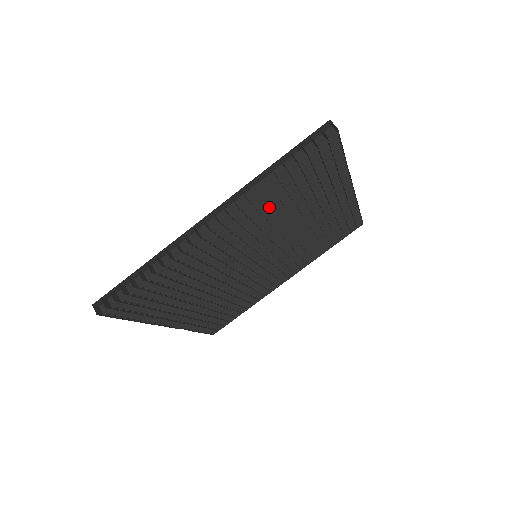
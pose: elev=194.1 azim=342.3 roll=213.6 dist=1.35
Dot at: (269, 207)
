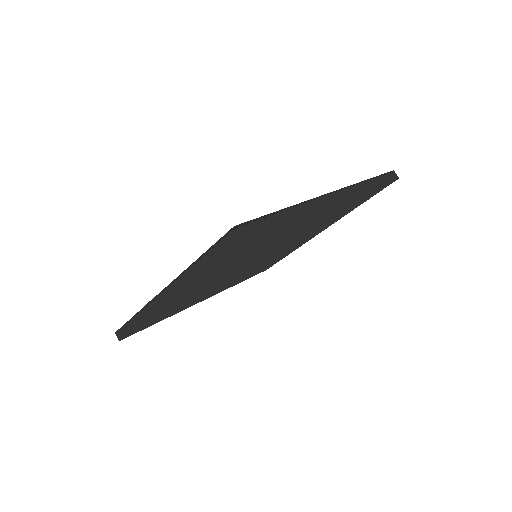
Dot at: (333, 212)
